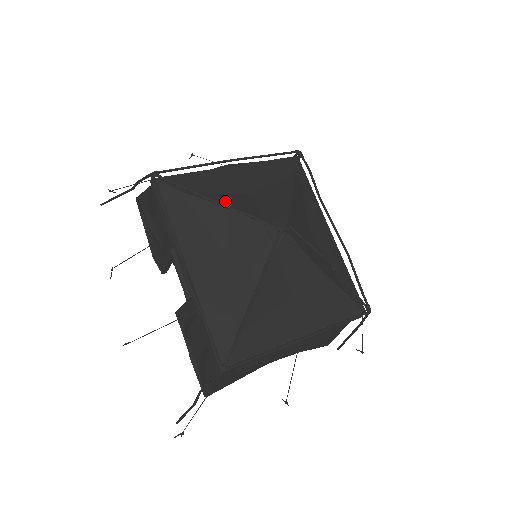
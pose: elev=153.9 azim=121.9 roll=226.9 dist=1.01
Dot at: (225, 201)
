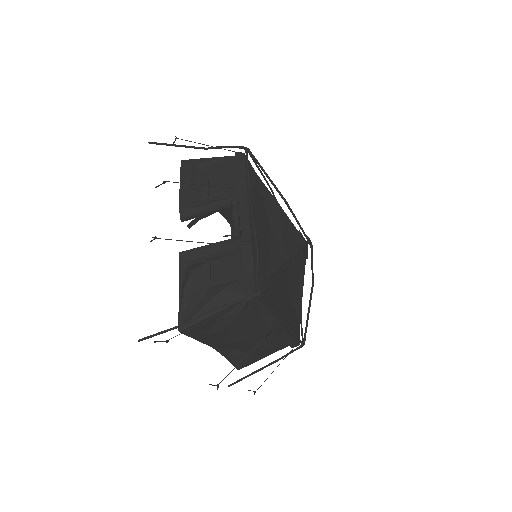
Dot at: occluded
